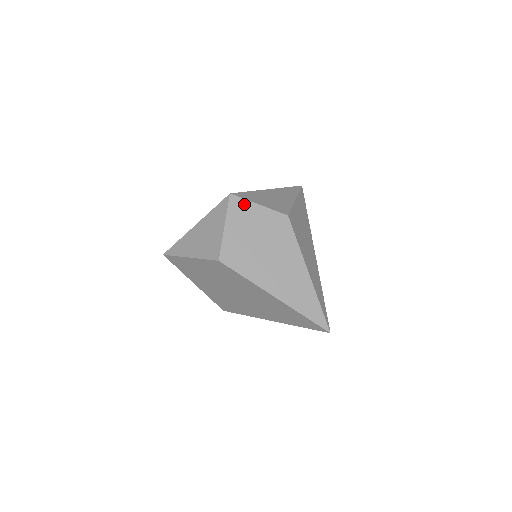
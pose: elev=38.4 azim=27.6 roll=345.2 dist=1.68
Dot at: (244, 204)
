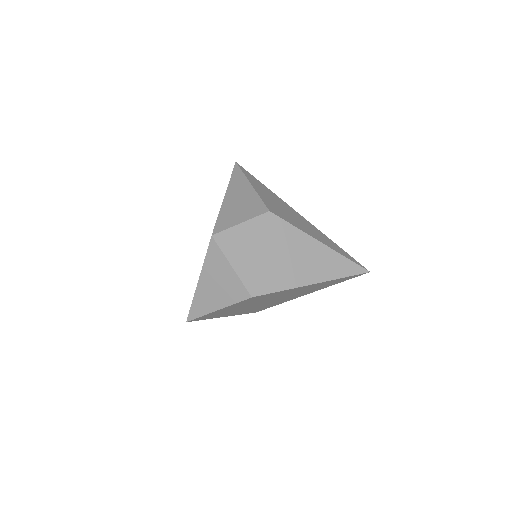
Dot at: (230, 234)
